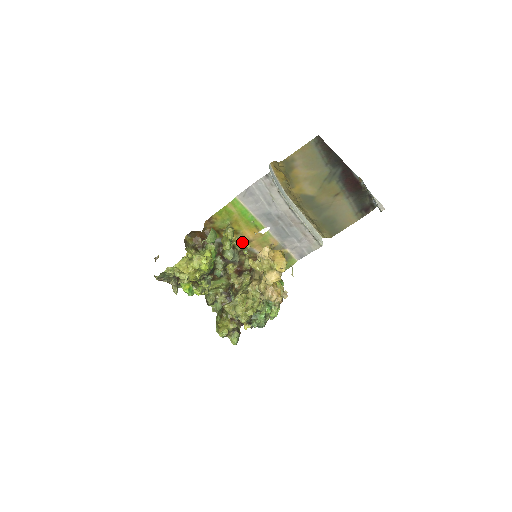
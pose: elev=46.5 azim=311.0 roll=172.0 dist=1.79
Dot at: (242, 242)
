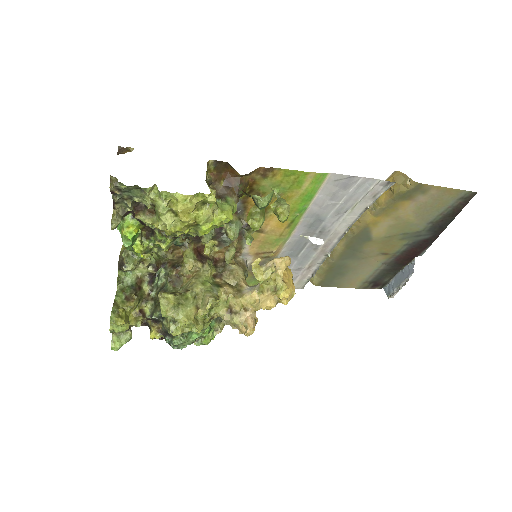
Dot at: occluded
